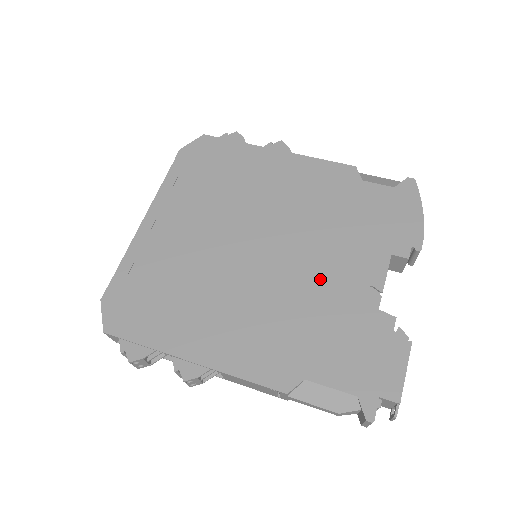
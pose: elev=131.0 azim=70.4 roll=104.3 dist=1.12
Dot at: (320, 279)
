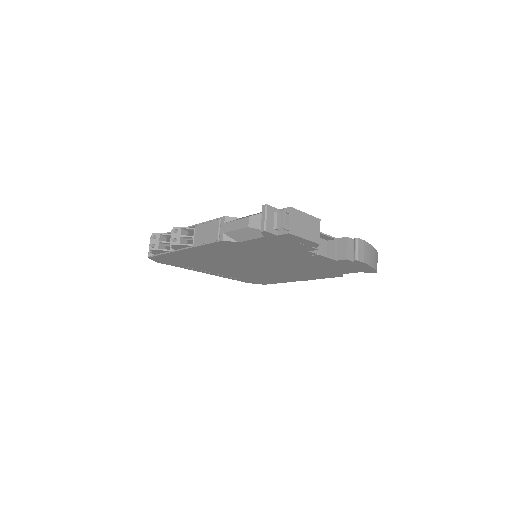
Dot at: occluded
